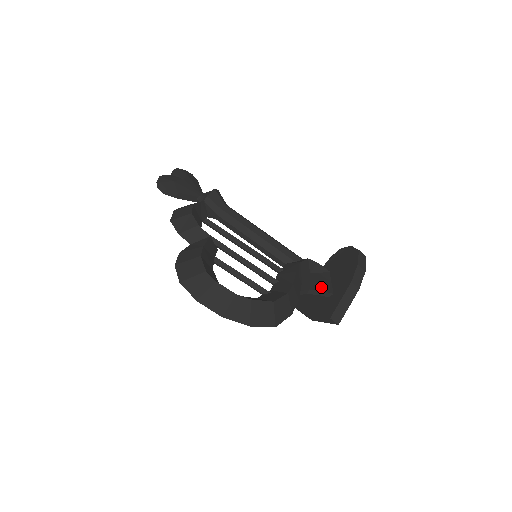
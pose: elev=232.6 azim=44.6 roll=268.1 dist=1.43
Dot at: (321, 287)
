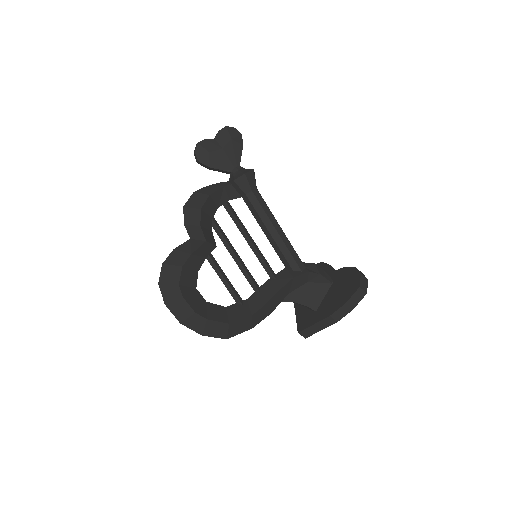
Dot at: (308, 301)
